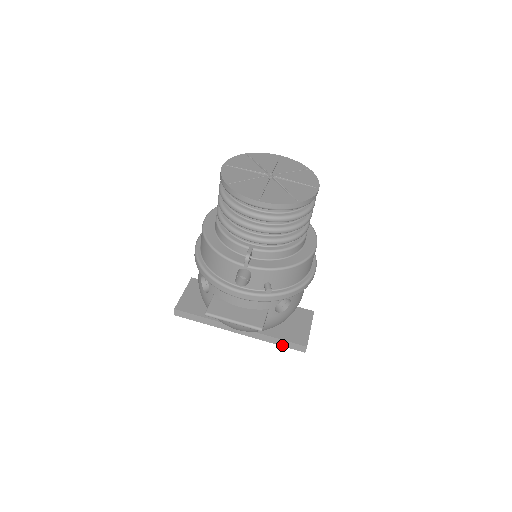
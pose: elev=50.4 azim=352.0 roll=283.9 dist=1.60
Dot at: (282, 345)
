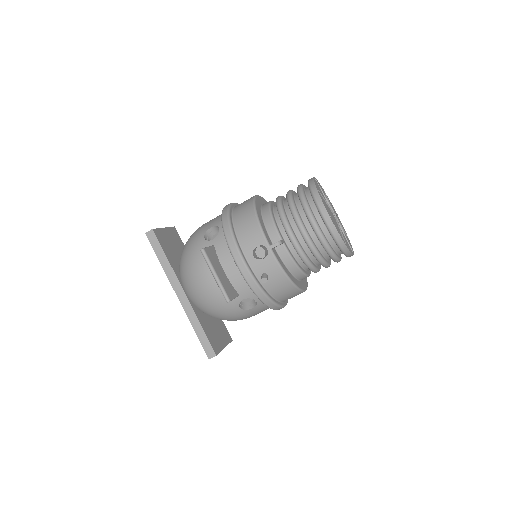
Dot at: (199, 337)
